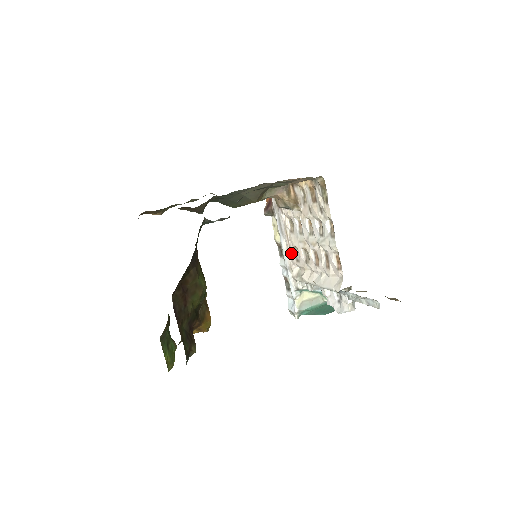
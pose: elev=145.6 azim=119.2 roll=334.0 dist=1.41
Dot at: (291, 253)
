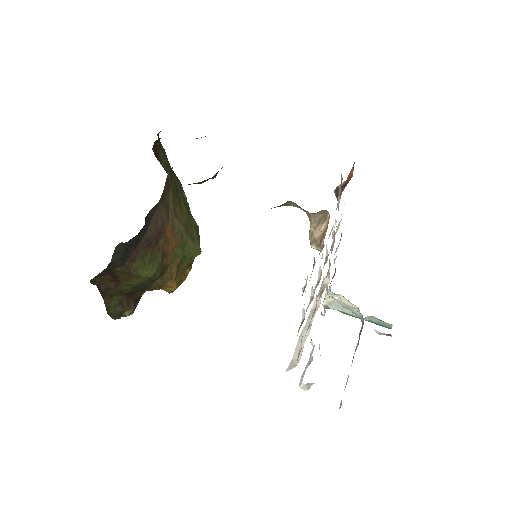
Dot at: occluded
